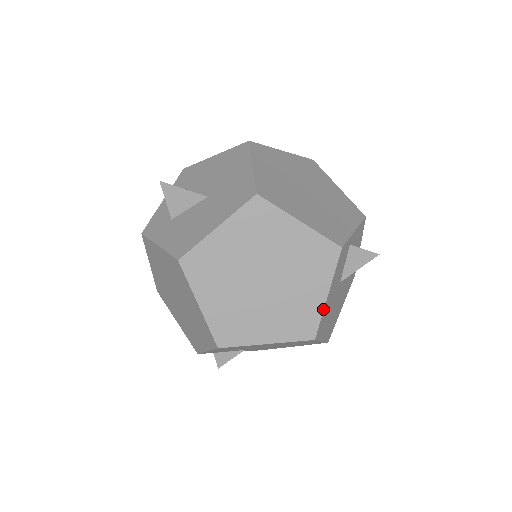
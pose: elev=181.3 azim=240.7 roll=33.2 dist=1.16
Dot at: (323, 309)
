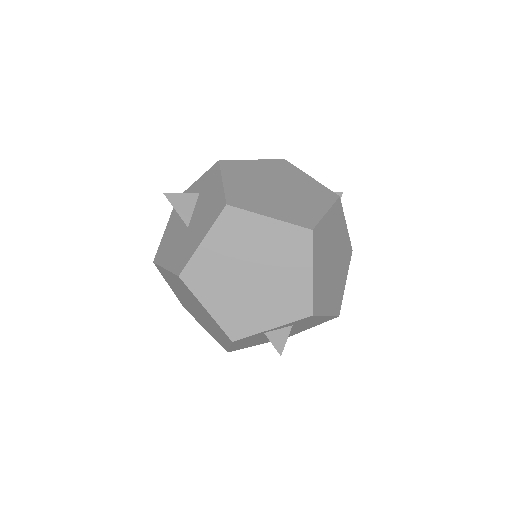
Dot at: (229, 349)
